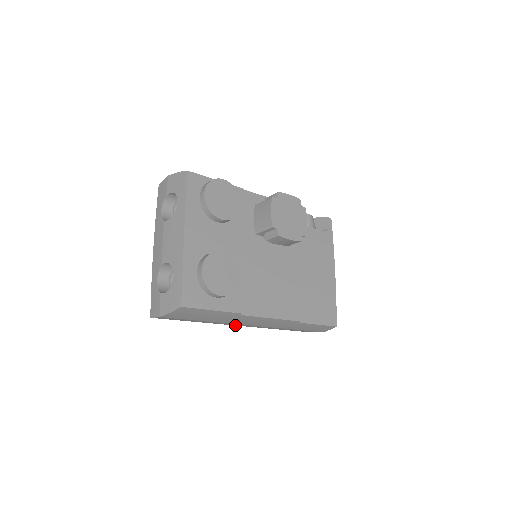
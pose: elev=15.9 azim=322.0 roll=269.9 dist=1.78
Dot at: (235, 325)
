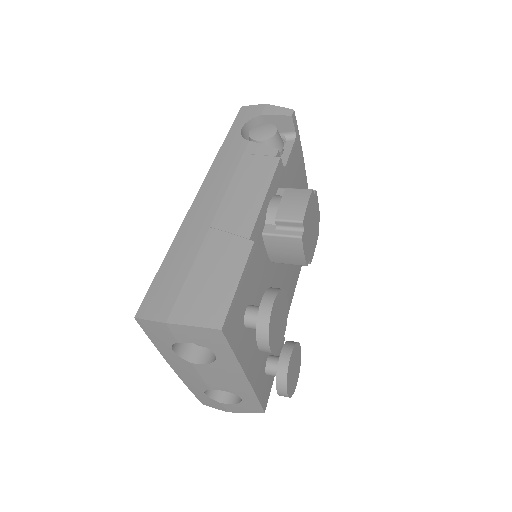
Dot at: occluded
